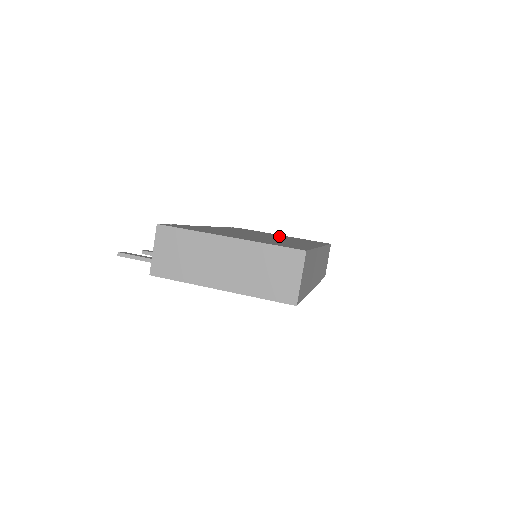
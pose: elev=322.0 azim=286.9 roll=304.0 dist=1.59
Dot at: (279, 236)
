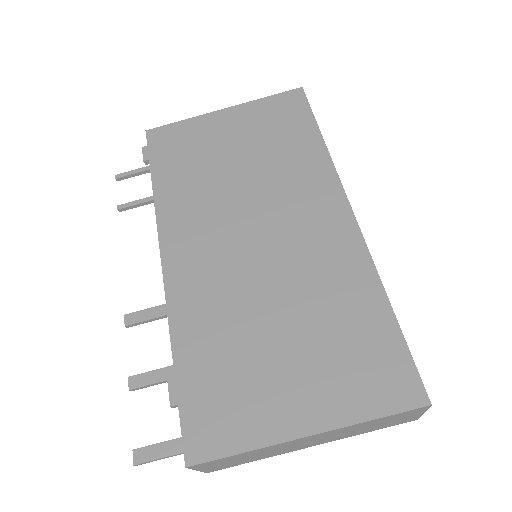
Dot at: (242, 157)
